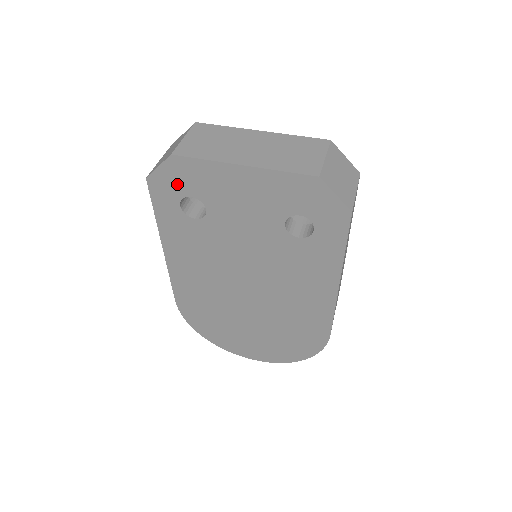
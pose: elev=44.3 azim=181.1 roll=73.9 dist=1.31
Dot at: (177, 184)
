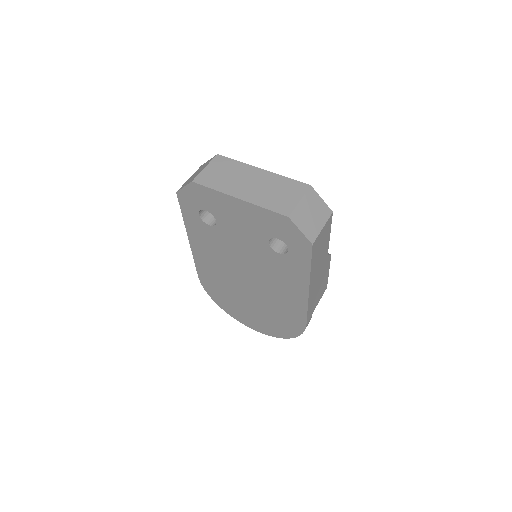
Dot at: (196, 200)
